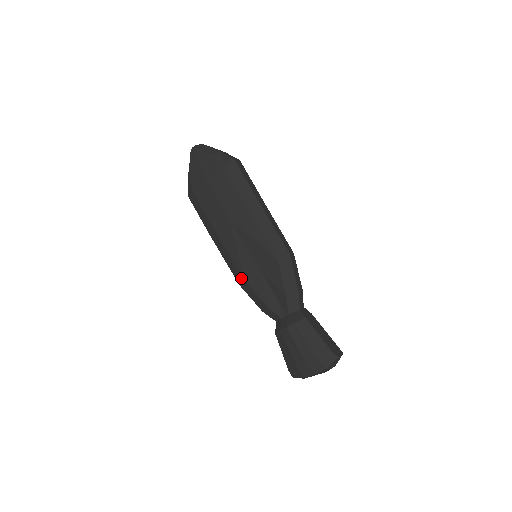
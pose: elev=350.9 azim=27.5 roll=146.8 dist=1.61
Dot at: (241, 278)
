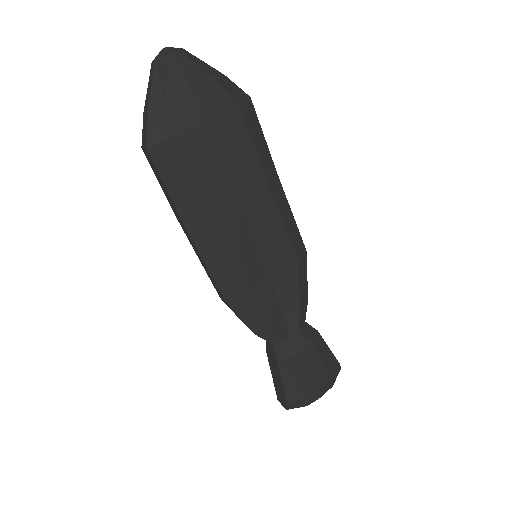
Dot at: (236, 292)
